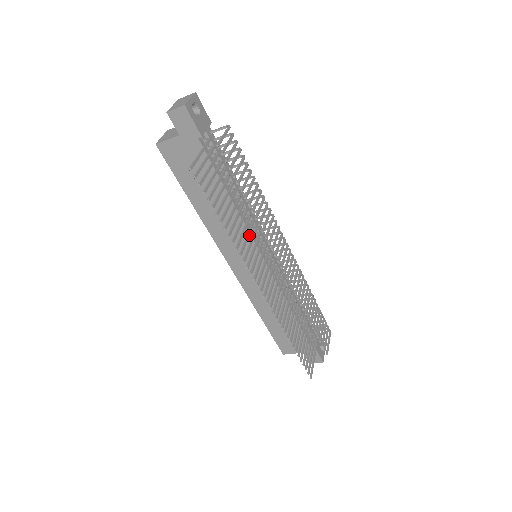
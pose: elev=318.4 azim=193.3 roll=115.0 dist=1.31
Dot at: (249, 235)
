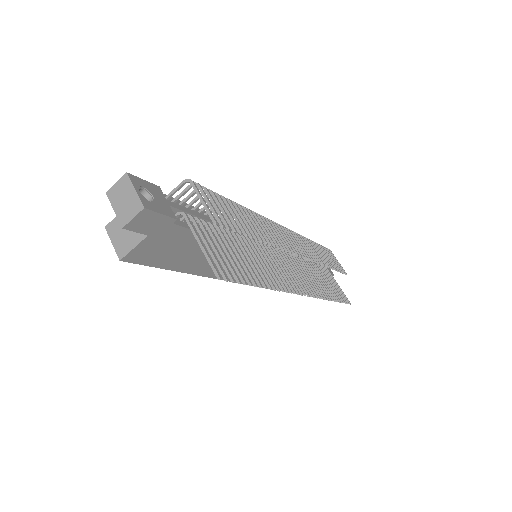
Dot at: (265, 259)
